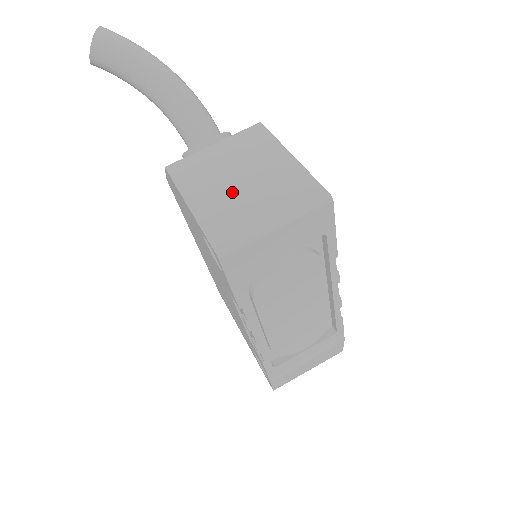
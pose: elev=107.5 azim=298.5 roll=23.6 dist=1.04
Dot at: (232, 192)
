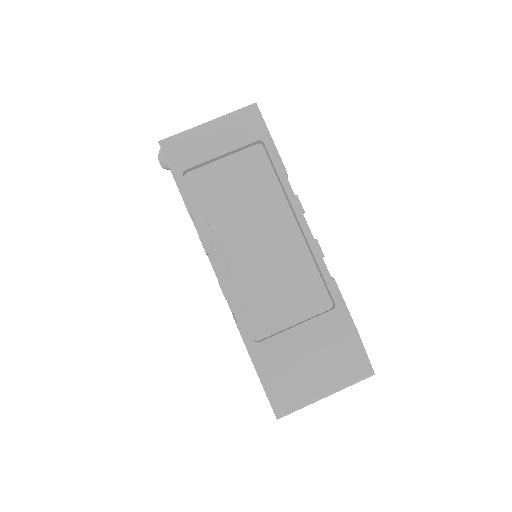
Dot at: occluded
